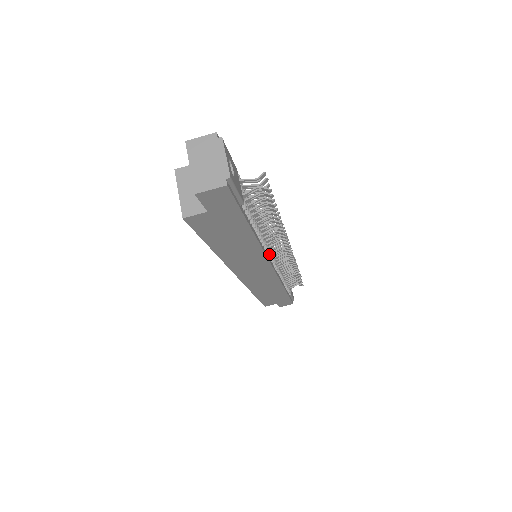
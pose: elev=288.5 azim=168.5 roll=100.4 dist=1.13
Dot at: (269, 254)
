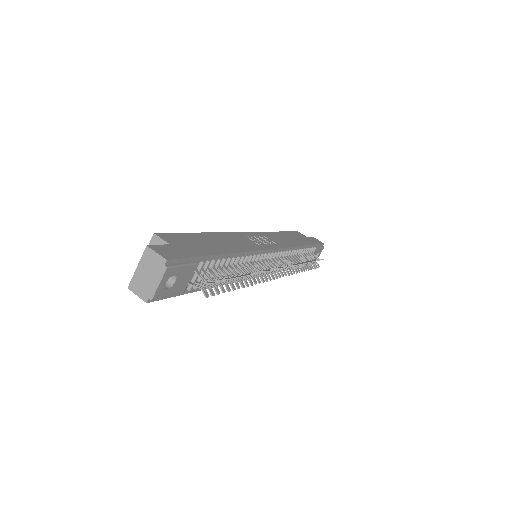
Dot at: occluded
